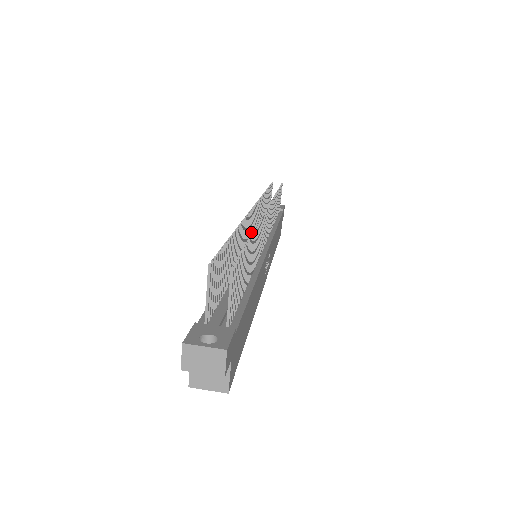
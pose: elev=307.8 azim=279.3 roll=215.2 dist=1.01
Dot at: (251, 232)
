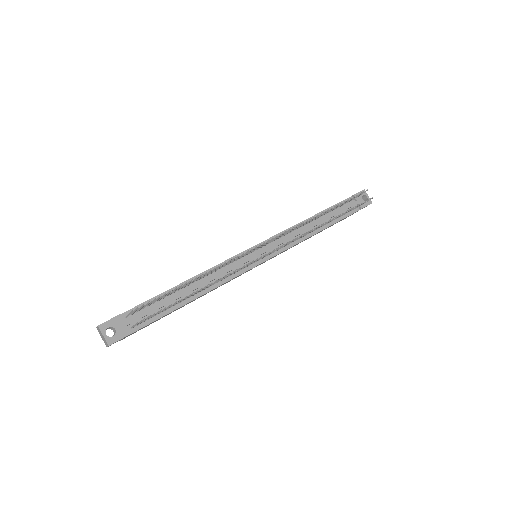
Dot at: (257, 248)
